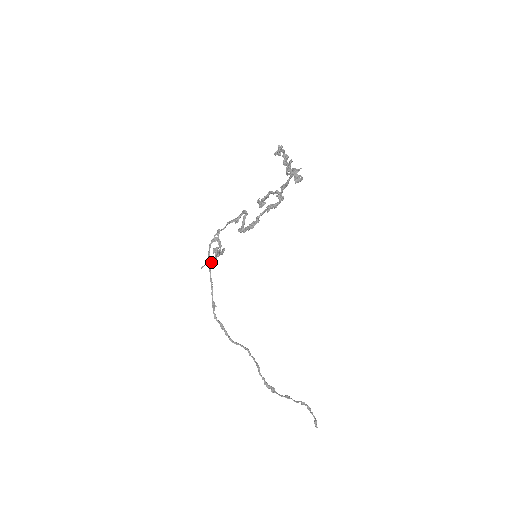
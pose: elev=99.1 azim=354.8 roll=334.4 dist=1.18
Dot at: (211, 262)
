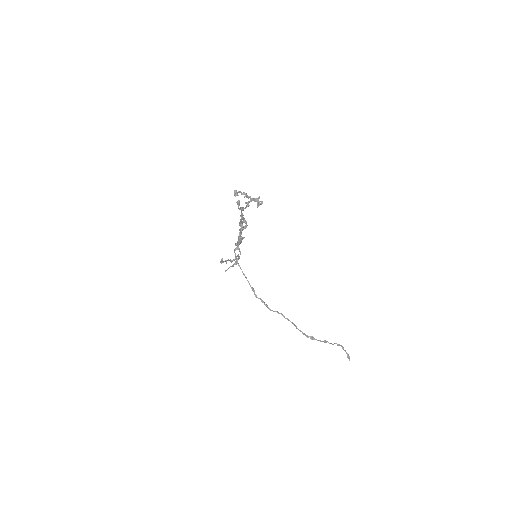
Dot at: occluded
